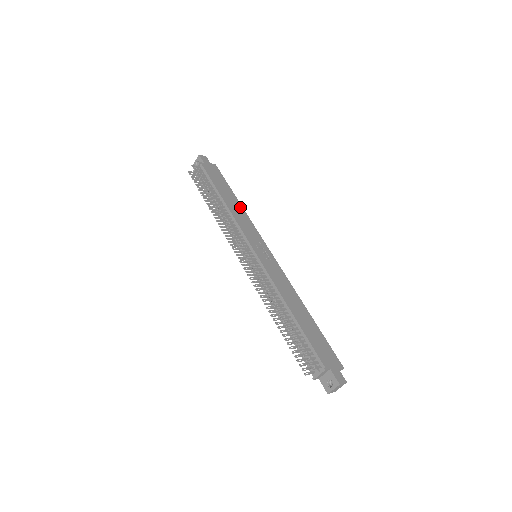
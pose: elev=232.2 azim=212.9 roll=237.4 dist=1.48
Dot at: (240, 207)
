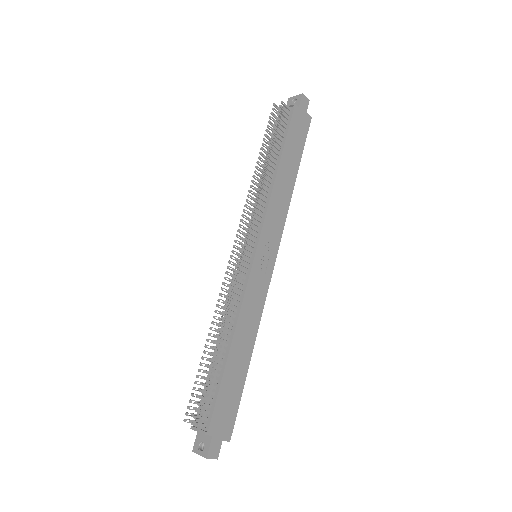
Dot at: (290, 188)
